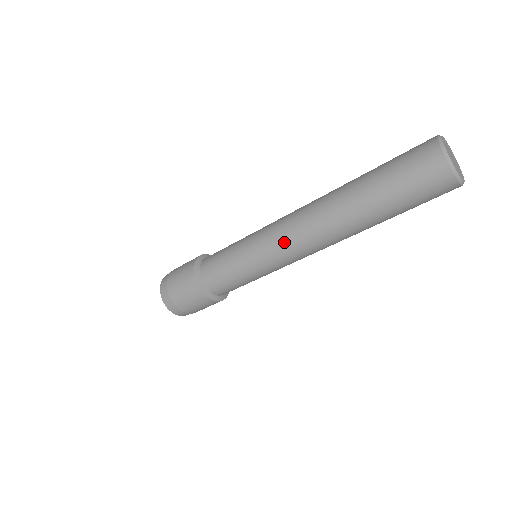
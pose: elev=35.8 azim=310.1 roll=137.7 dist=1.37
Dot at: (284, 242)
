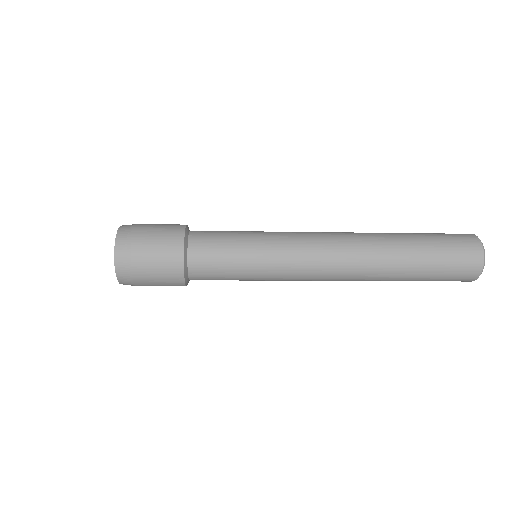
Dot at: (312, 266)
